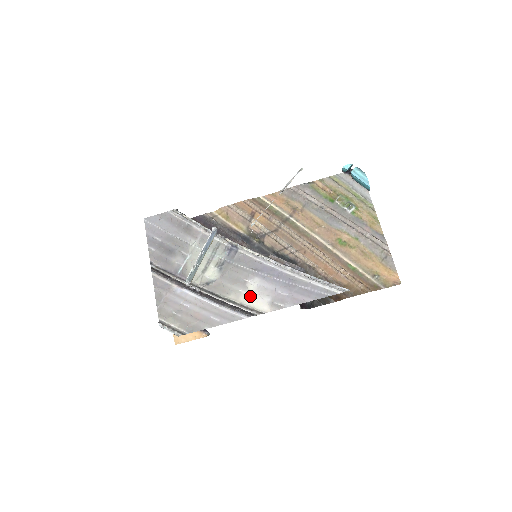
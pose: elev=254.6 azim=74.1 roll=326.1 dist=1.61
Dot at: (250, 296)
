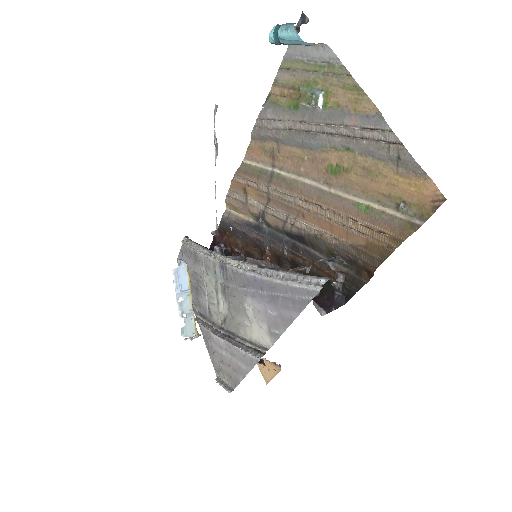
Dot at: (252, 327)
